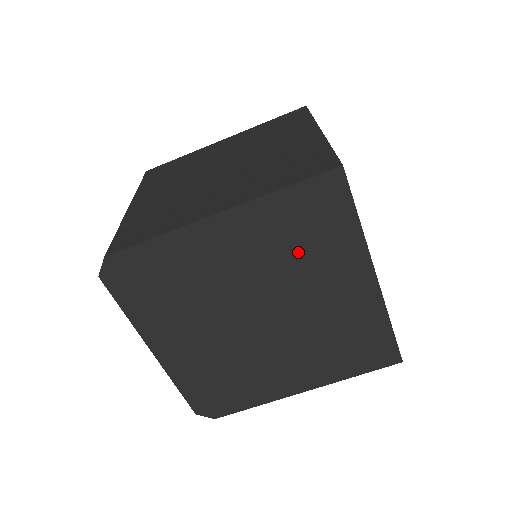
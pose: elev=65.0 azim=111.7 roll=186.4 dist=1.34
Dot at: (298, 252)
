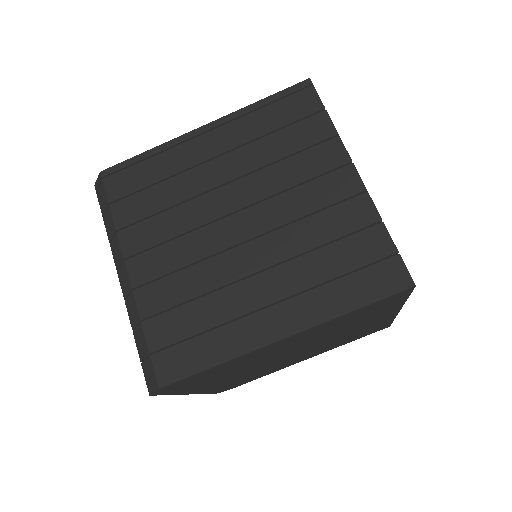
Dot at: (344, 325)
